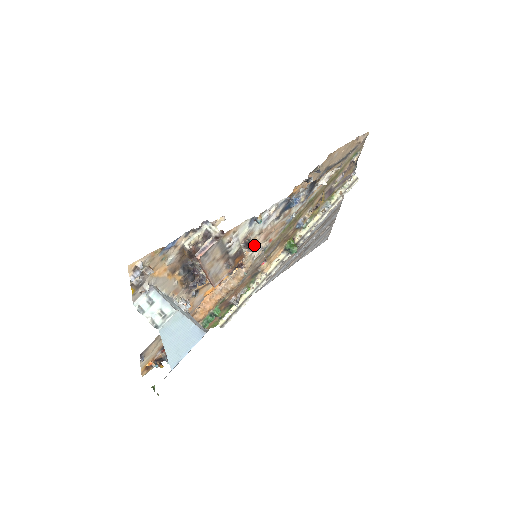
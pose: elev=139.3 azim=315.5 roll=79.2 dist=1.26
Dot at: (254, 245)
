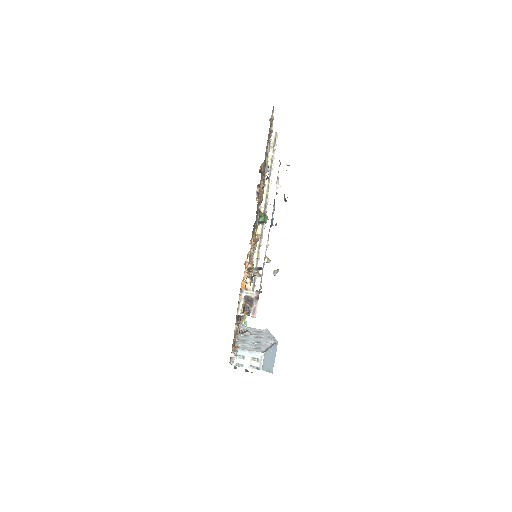
Dot at: occluded
